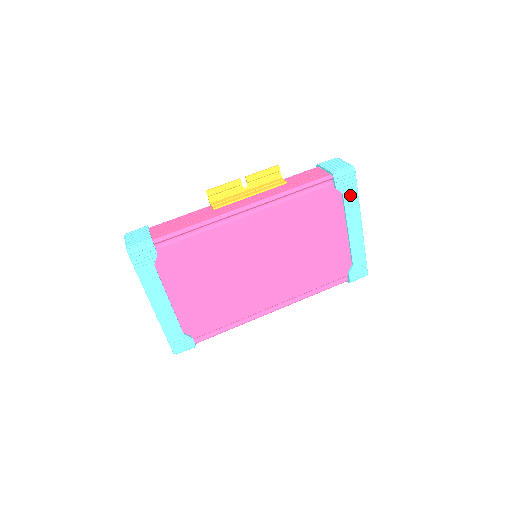
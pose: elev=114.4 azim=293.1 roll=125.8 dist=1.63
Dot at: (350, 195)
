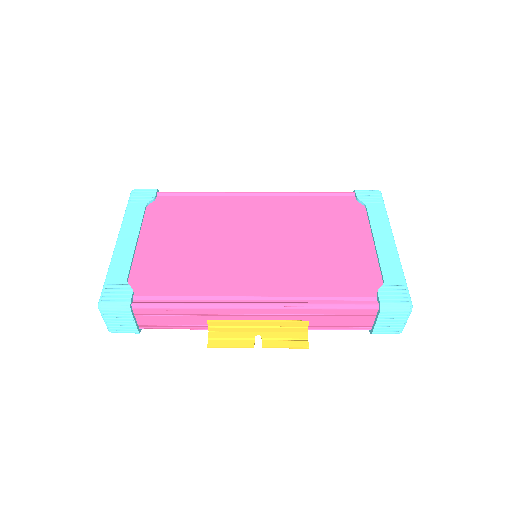
Dot at: (375, 209)
